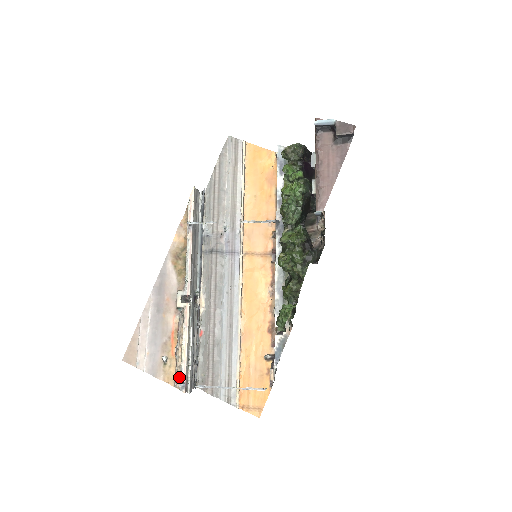
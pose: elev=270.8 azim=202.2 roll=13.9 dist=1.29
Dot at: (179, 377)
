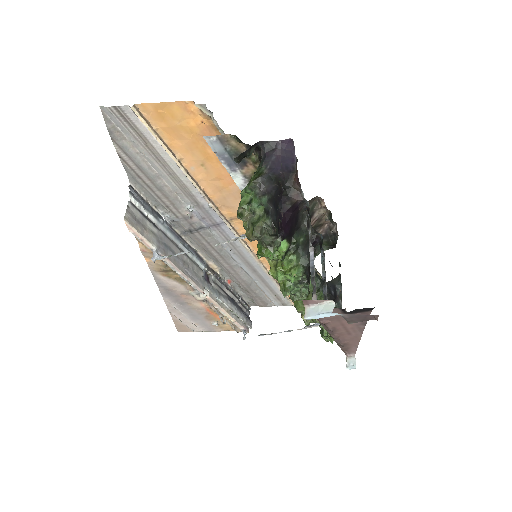
Dot at: (236, 327)
